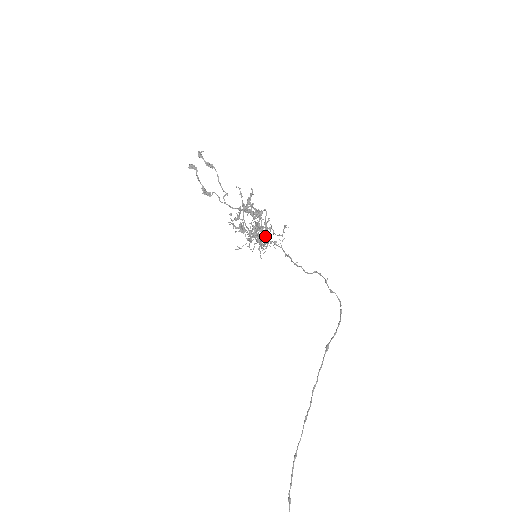
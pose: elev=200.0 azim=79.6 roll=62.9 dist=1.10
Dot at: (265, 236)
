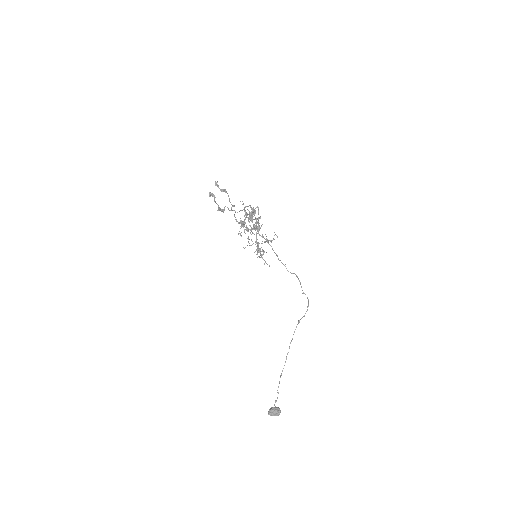
Dot at: occluded
